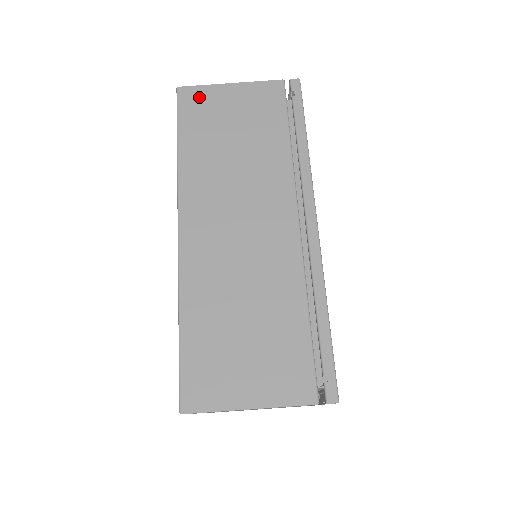
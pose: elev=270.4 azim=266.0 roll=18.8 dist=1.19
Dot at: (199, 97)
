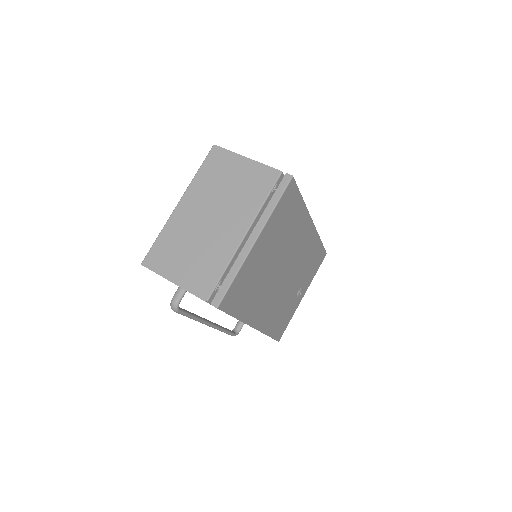
Dot at: occluded
